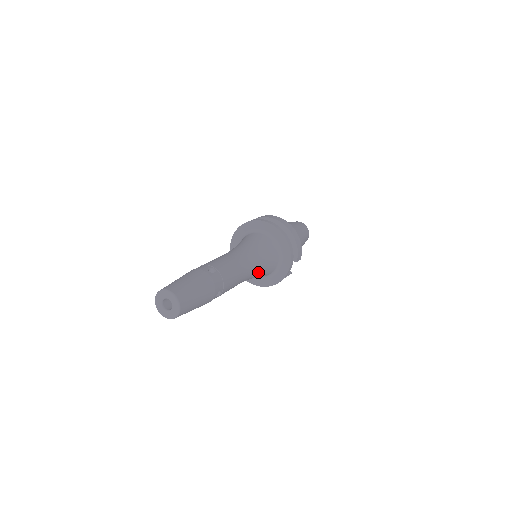
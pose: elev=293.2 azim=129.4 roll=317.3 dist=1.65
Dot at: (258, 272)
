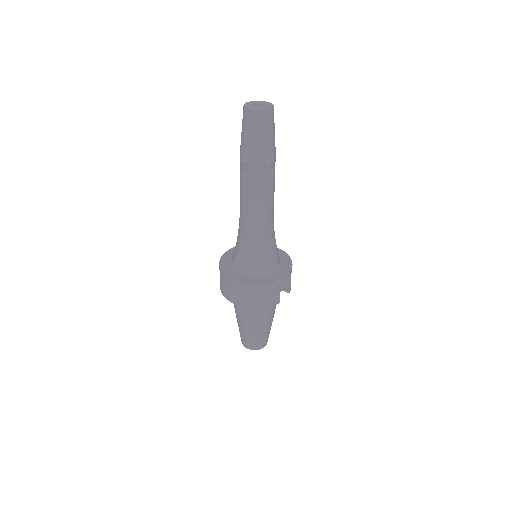
Dot at: (272, 240)
